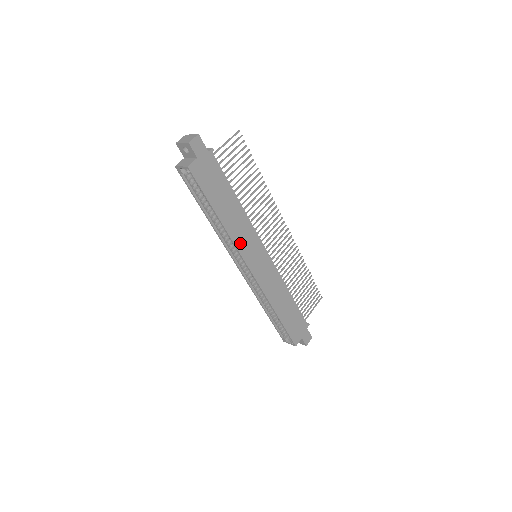
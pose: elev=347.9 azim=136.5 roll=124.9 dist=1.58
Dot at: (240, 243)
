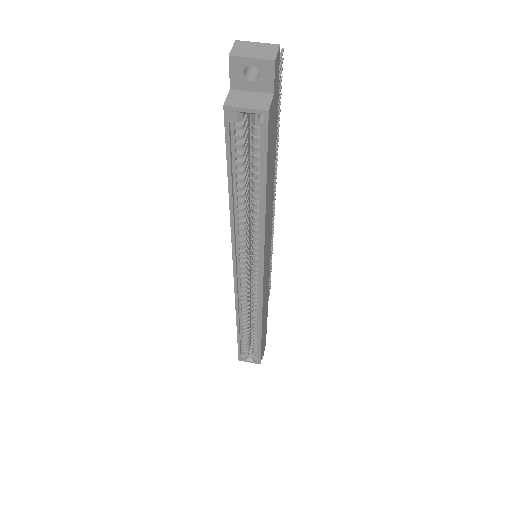
Dot at: (266, 243)
